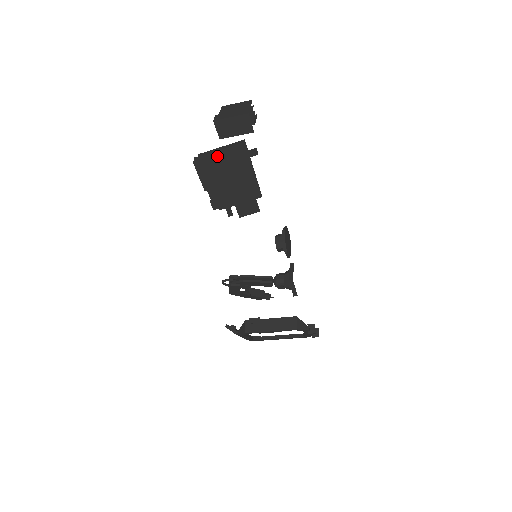
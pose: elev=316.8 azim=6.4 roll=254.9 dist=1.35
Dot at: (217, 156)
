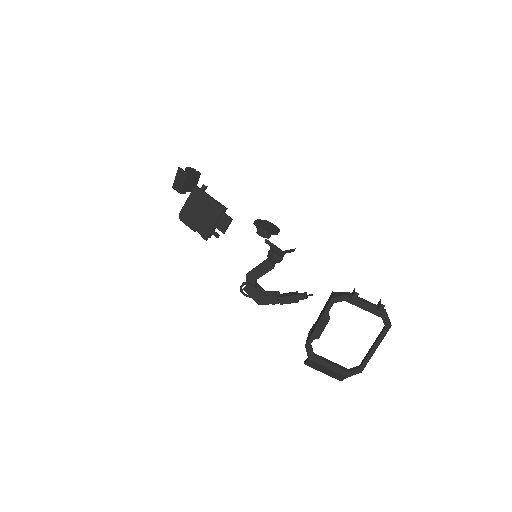
Dot at: (187, 205)
